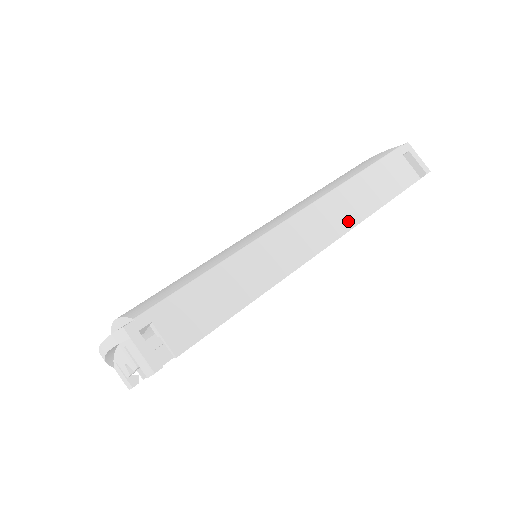
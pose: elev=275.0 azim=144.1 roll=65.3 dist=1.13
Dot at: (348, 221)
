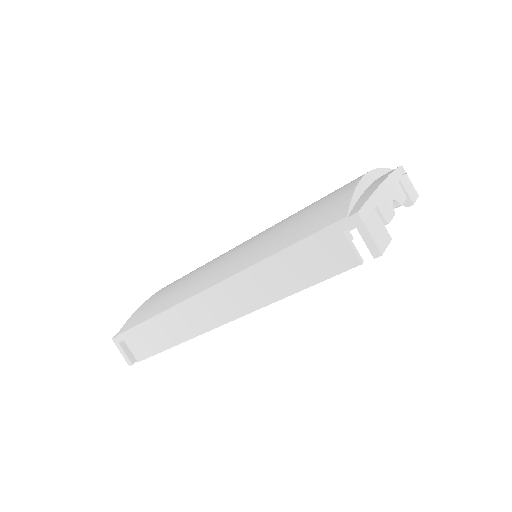
Dot at: (257, 301)
